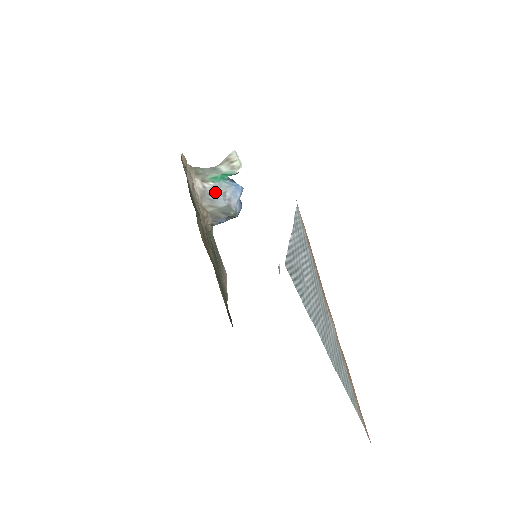
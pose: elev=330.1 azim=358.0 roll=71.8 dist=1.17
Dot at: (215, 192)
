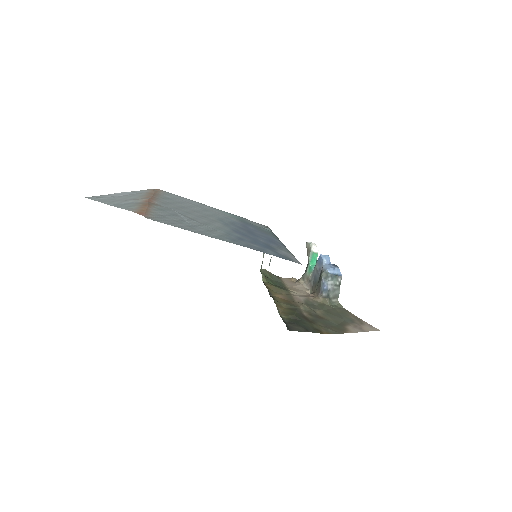
Dot at: (314, 276)
